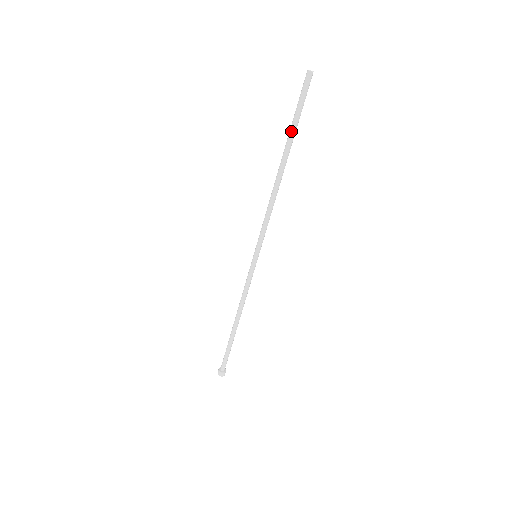
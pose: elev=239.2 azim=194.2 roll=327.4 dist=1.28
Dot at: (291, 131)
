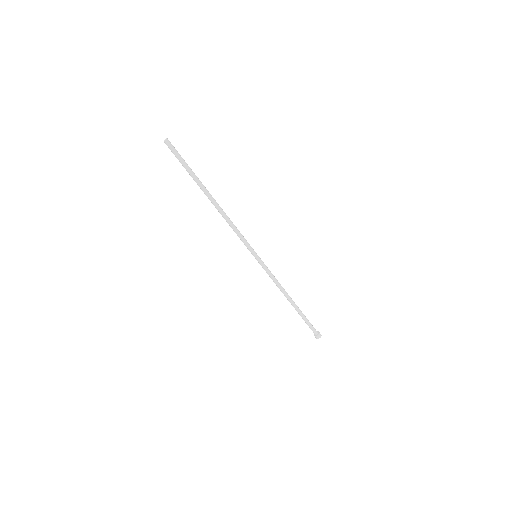
Dot at: (194, 177)
